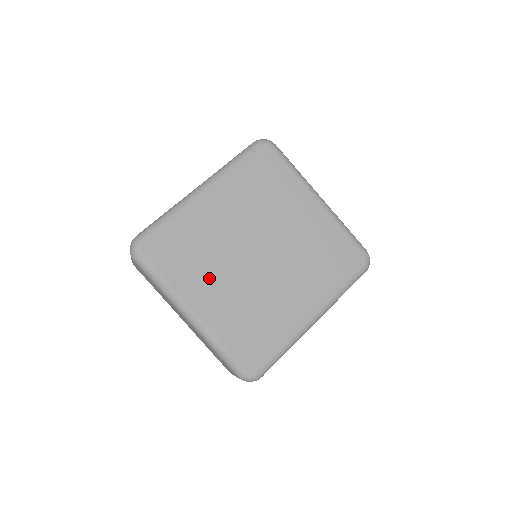
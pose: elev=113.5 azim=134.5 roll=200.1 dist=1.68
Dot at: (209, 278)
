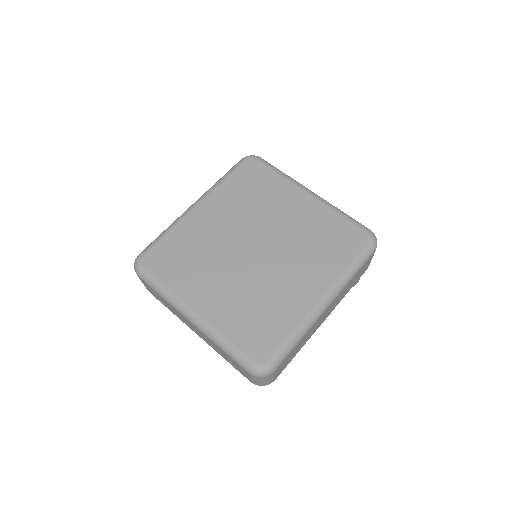
Dot at: (207, 278)
